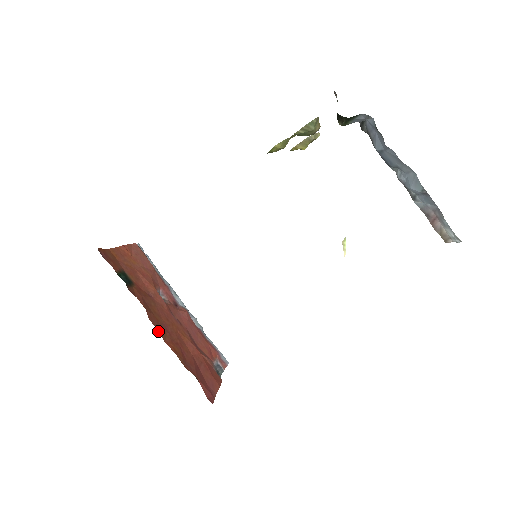
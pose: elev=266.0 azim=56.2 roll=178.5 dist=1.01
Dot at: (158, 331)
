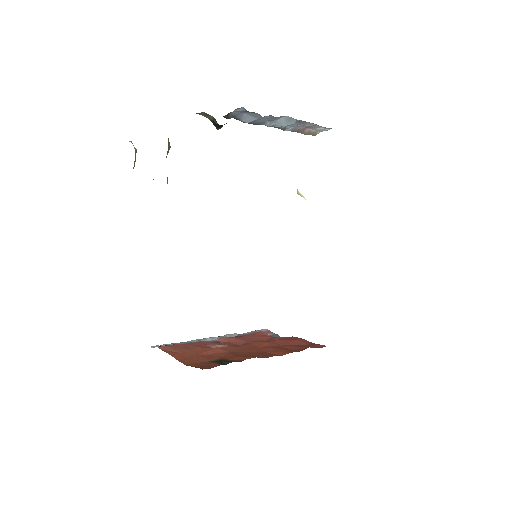
Dot at: occluded
